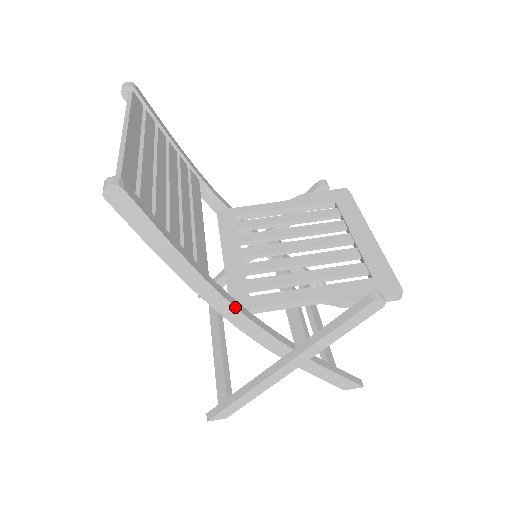
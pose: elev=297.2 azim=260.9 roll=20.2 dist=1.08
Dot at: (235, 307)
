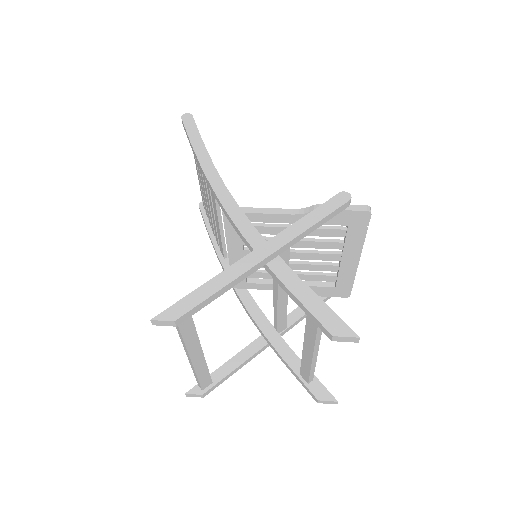
Dot at: (228, 190)
